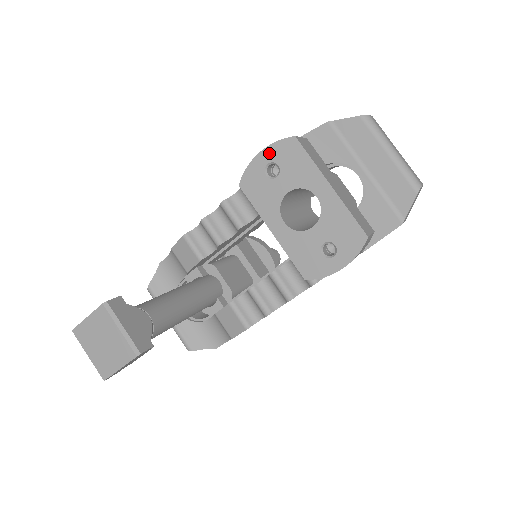
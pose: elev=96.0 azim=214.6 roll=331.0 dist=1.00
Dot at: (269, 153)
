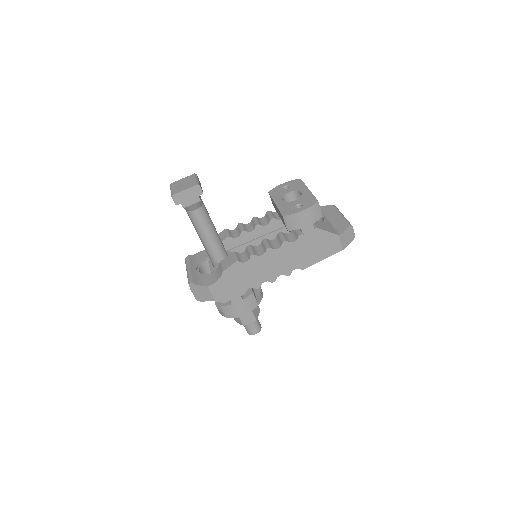
Dot at: (287, 183)
